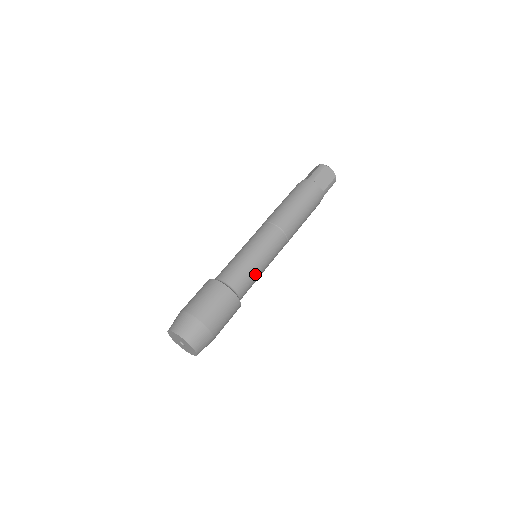
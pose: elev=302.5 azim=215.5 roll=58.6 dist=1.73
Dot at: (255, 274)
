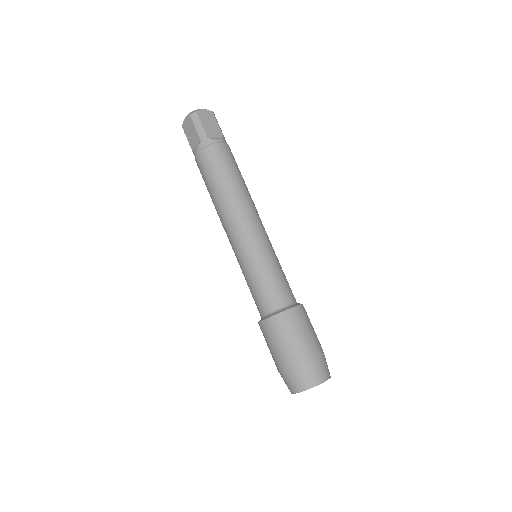
Dot at: (282, 271)
